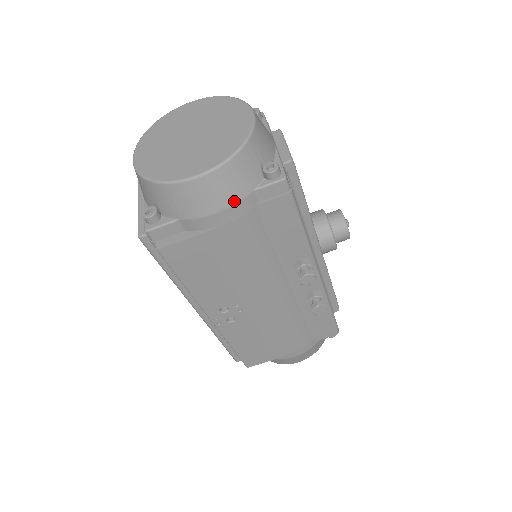
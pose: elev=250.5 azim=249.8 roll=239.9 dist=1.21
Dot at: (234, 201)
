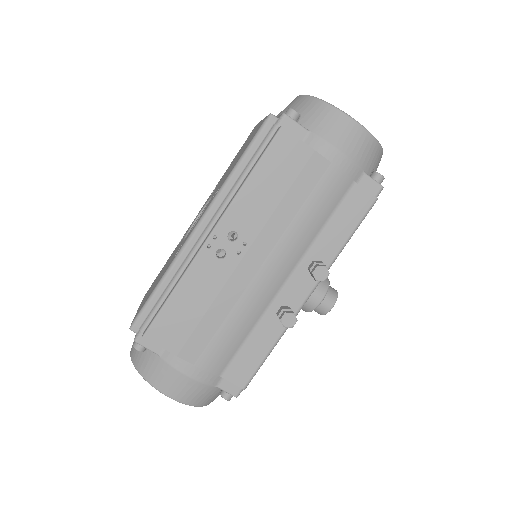
Dot at: (354, 159)
